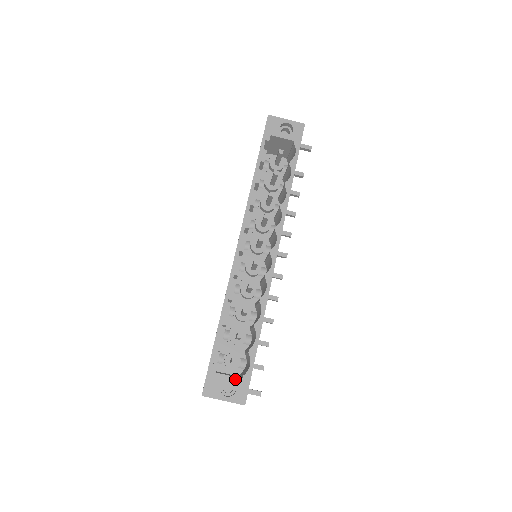
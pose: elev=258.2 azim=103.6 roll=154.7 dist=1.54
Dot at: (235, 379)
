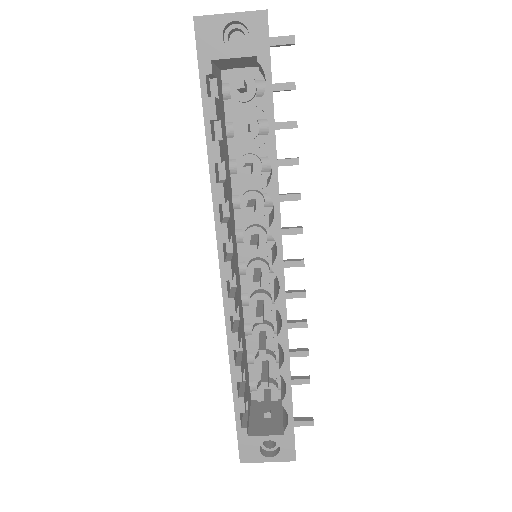
Dot at: (274, 438)
